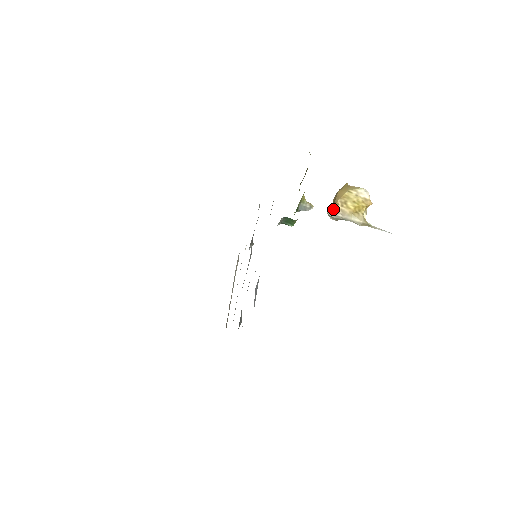
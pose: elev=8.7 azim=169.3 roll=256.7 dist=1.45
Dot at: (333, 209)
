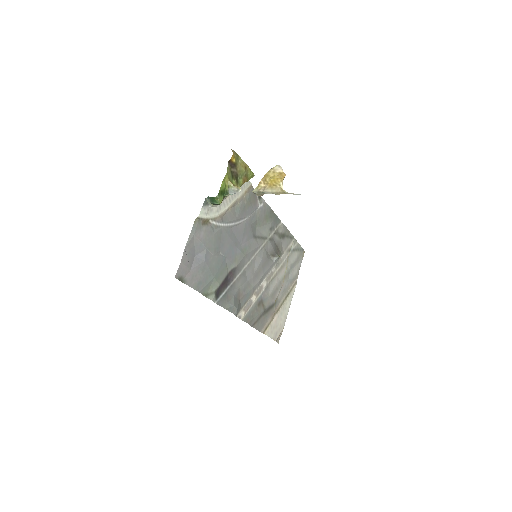
Dot at: (257, 187)
